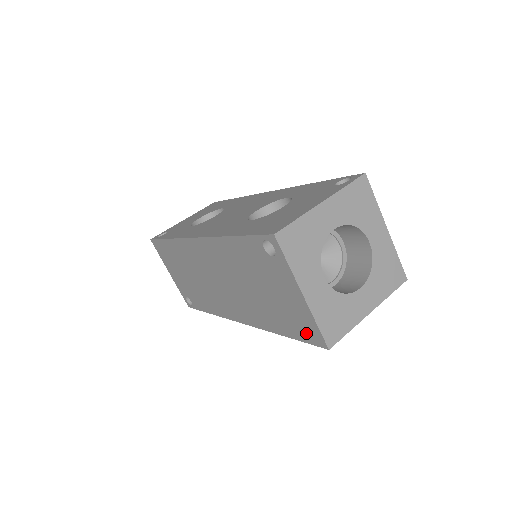
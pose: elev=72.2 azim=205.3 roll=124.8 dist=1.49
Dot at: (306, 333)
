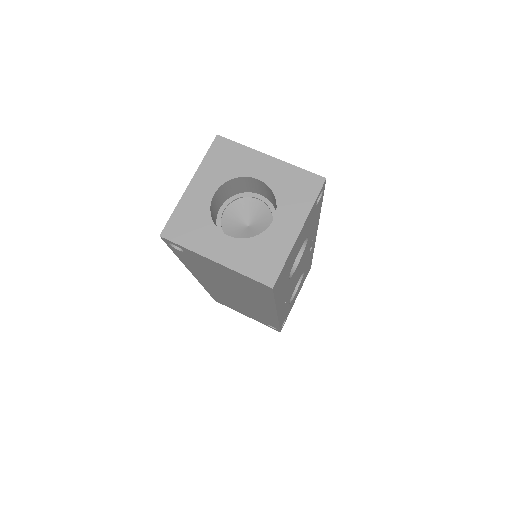
Dot at: (261, 288)
